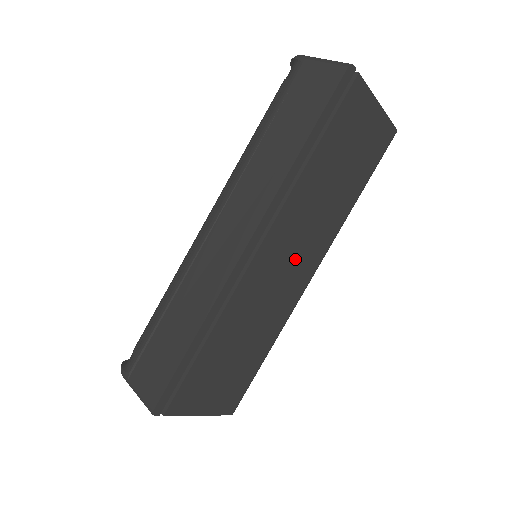
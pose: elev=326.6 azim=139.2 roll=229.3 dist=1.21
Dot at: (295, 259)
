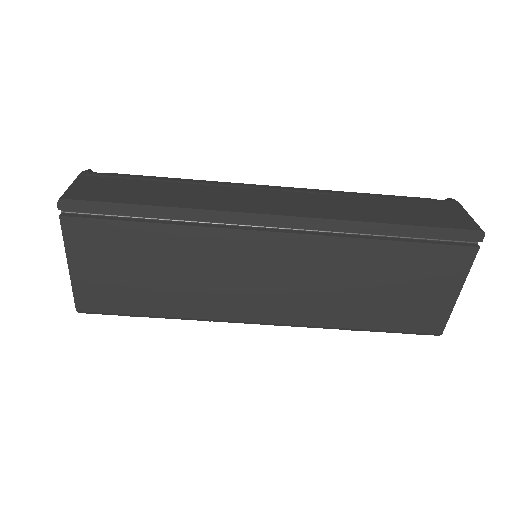
Dot at: (275, 287)
